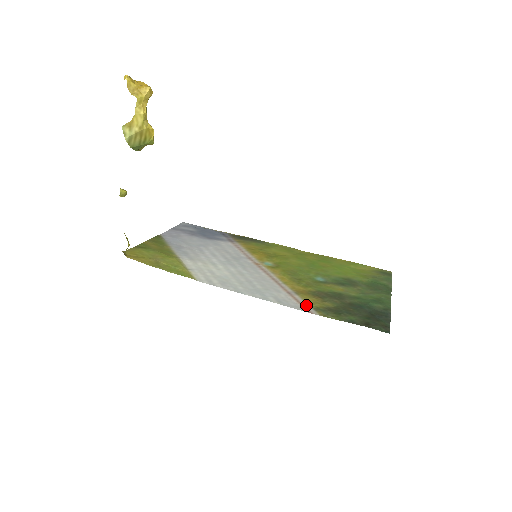
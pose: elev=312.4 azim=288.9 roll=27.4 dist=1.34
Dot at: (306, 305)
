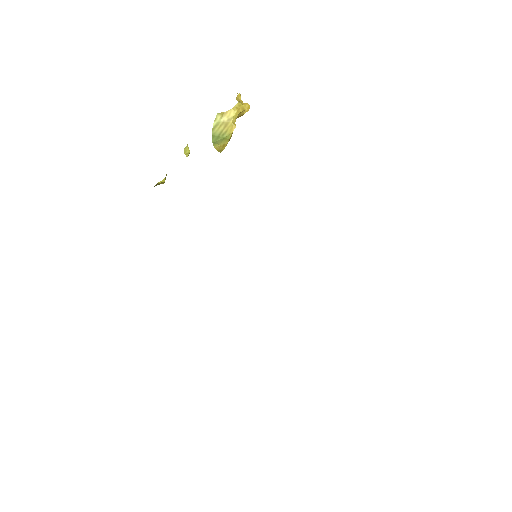
Dot at: occluded
